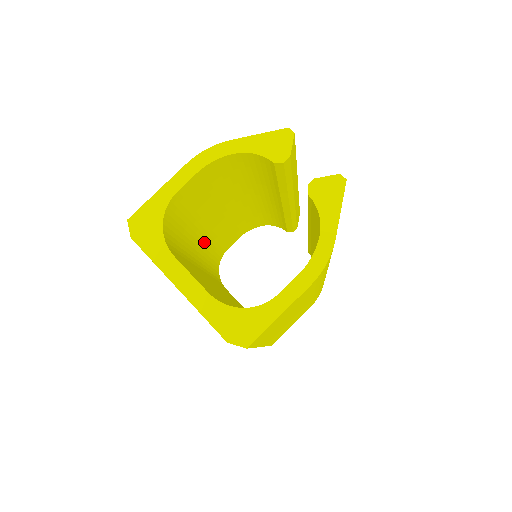
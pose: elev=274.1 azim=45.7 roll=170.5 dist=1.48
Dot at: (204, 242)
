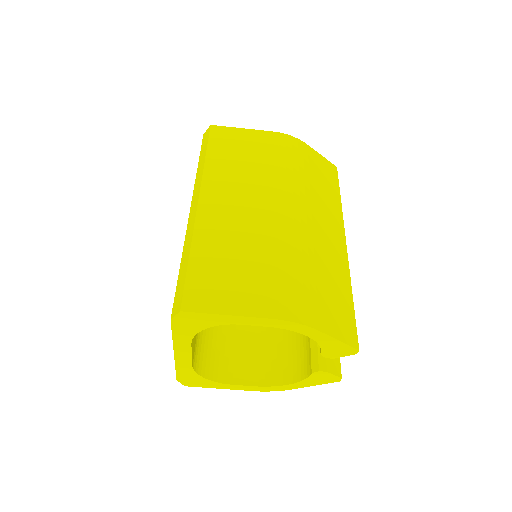
Dot at: occluded
